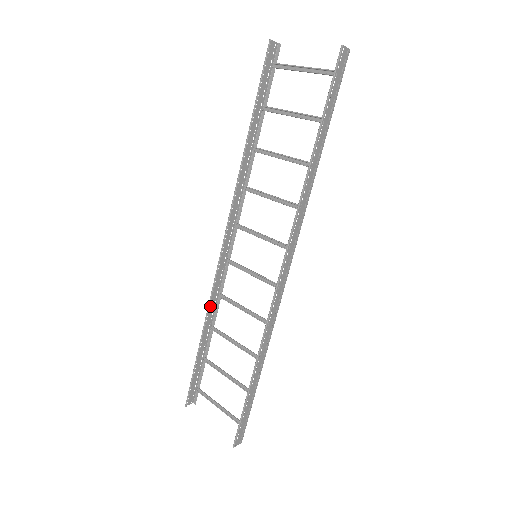
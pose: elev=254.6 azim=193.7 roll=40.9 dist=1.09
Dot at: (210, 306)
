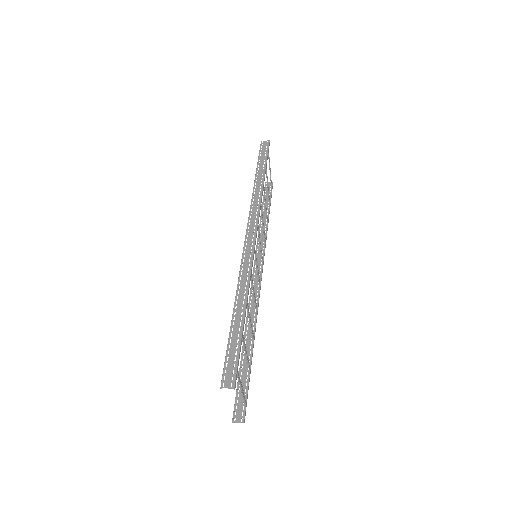
Dot at: occluded
